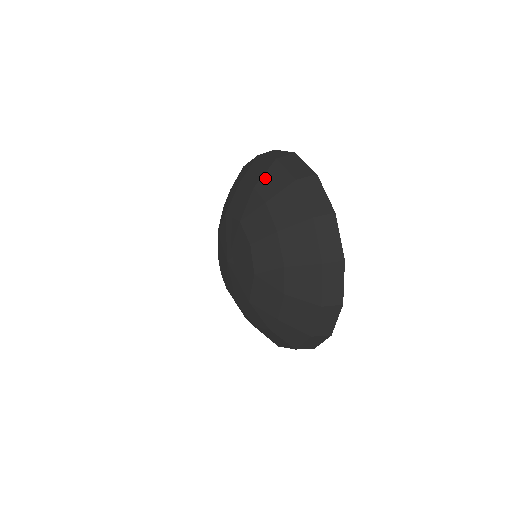
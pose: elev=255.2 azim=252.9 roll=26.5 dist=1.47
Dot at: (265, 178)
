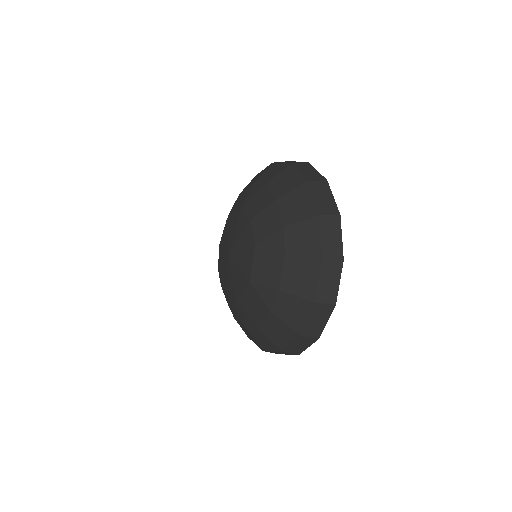
Dot at: (263, 175)
